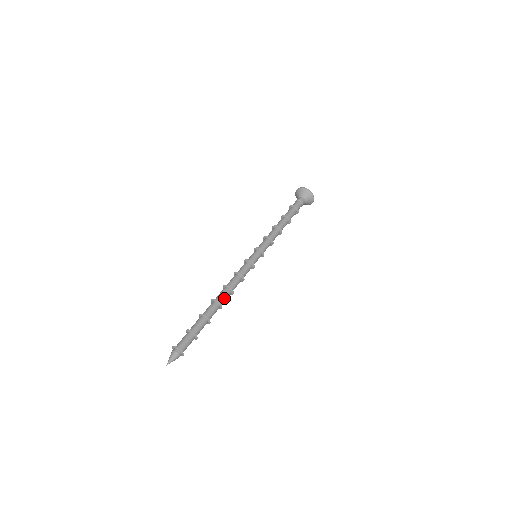
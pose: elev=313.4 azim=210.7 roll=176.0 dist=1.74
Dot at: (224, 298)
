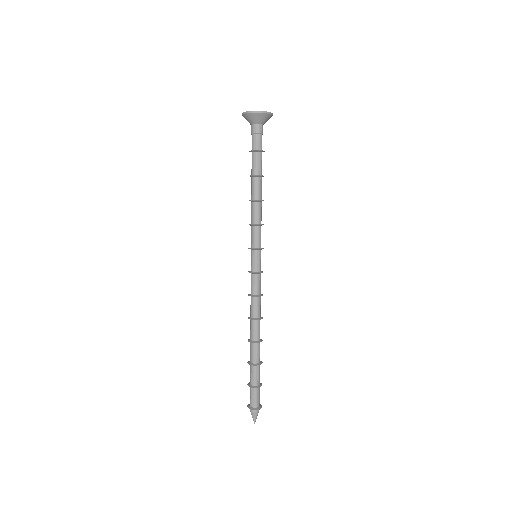
Dot at: occluded
